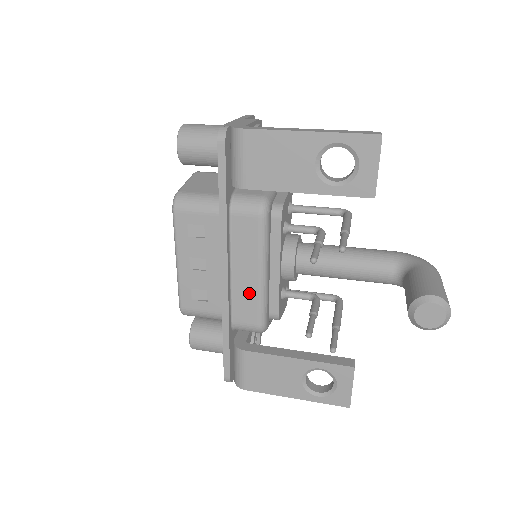
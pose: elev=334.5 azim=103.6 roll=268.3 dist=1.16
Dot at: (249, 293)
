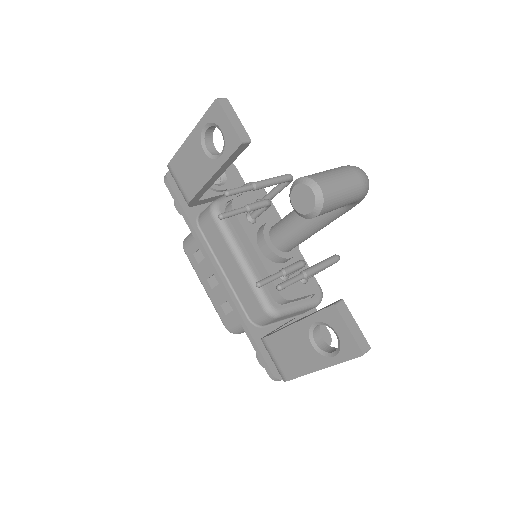
Dot at: (242, 283)
